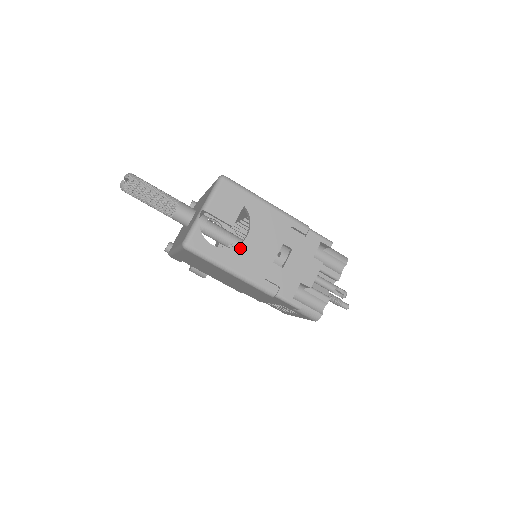
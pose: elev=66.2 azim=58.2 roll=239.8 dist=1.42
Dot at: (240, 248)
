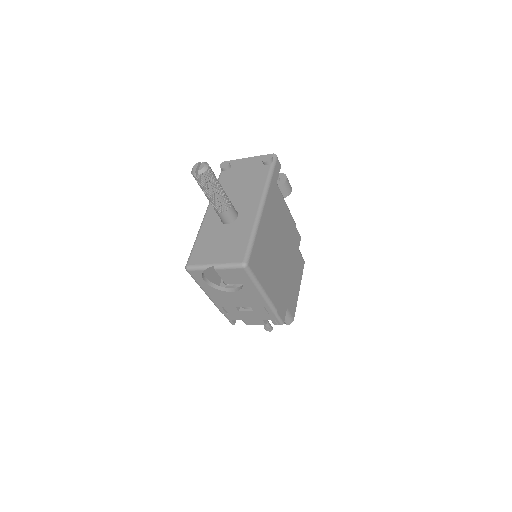
Dot at: (221, 292)
